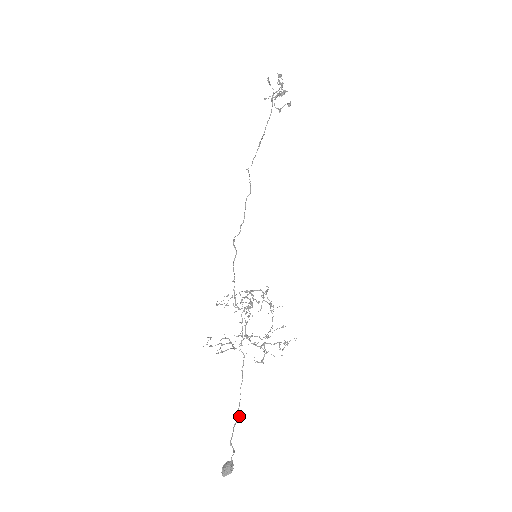
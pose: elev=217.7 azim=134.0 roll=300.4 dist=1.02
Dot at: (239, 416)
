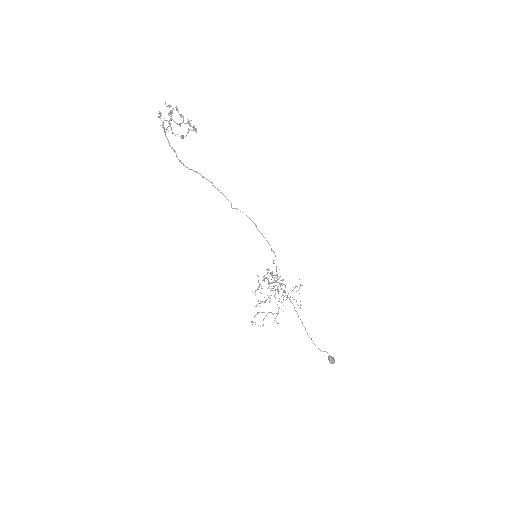
Dot at: occluded
